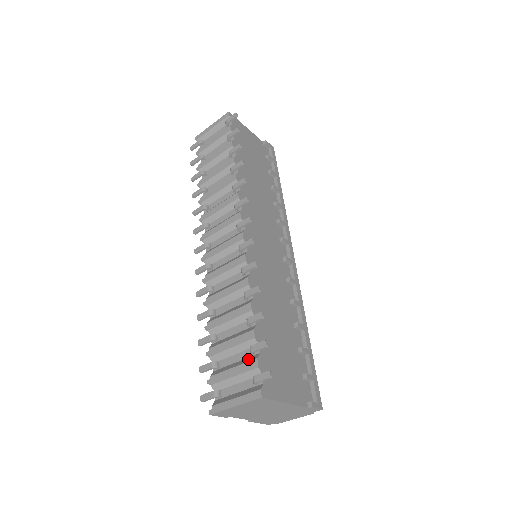
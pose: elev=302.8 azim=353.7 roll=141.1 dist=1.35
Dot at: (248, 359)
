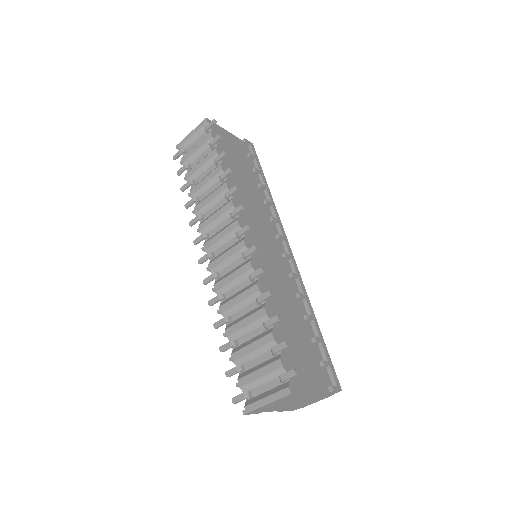
Dot at: (271, 360)
